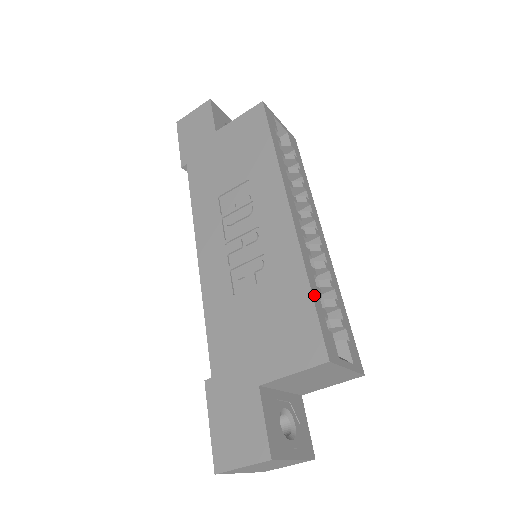
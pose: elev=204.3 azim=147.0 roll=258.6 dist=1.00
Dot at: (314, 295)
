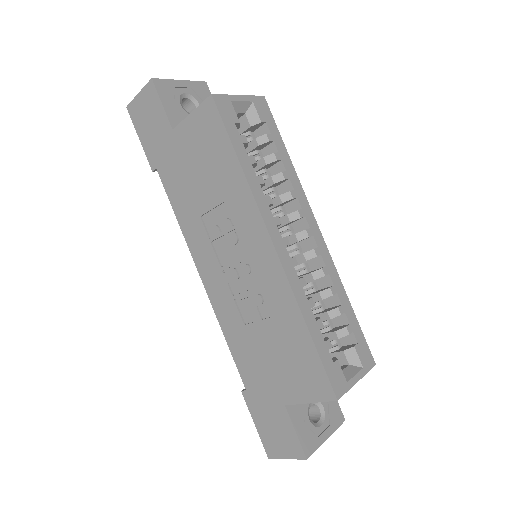
Dot at: (315, 338)
